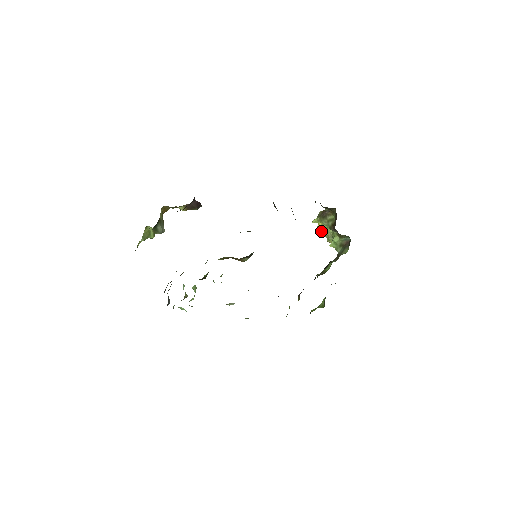
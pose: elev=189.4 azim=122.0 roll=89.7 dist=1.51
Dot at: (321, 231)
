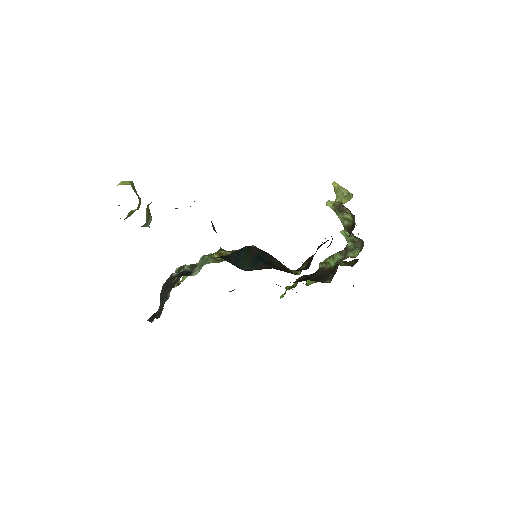
Dot at: (335, 200)
